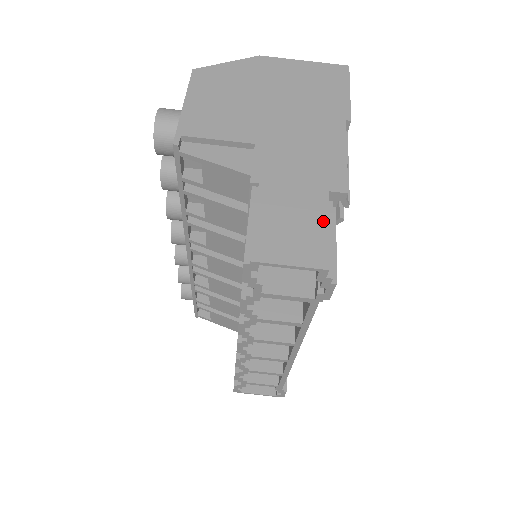
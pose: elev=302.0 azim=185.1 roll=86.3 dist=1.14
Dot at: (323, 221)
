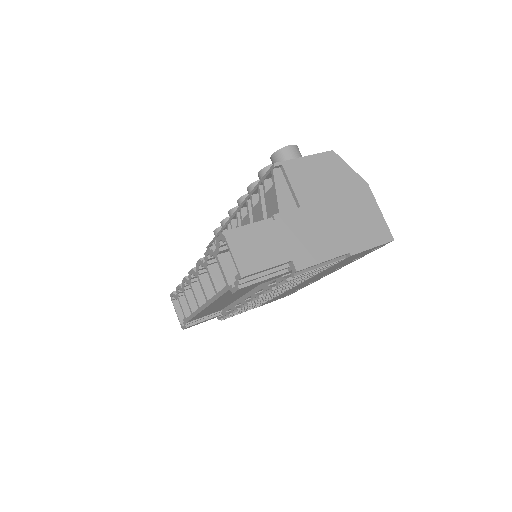
Dot at: (270, 264)
